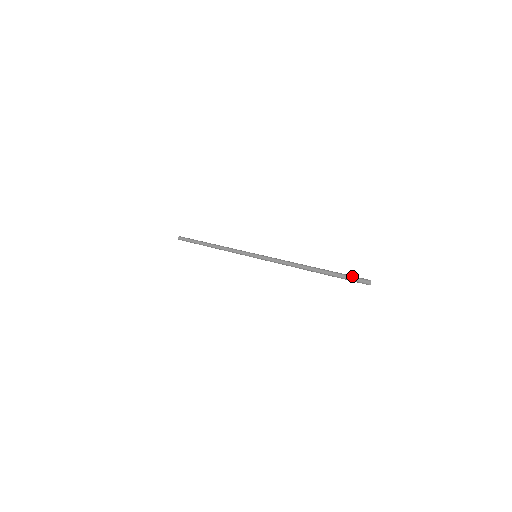
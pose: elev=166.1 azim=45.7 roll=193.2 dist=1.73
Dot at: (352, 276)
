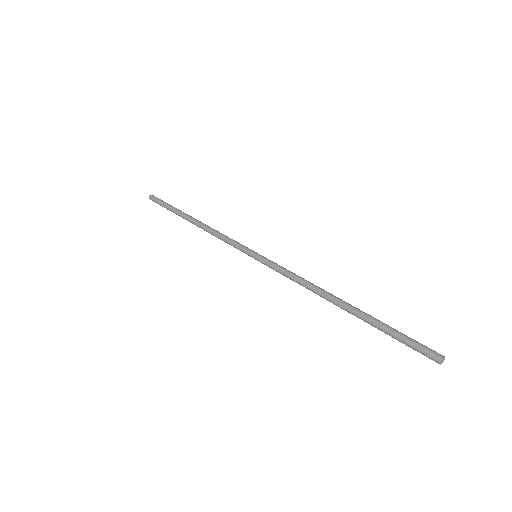
Dot at: (409, 344)
